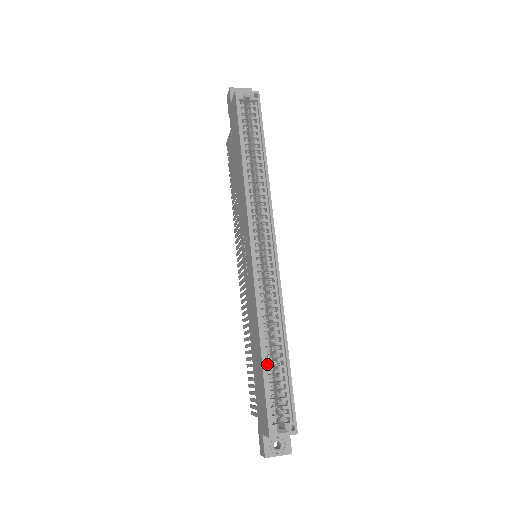
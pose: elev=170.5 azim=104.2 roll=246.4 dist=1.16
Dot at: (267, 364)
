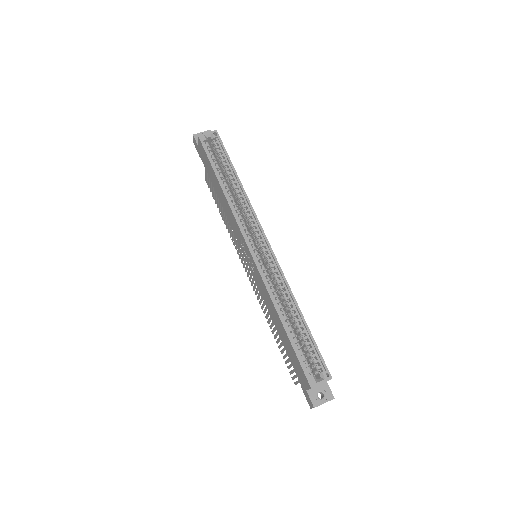
Dot at: occluded
